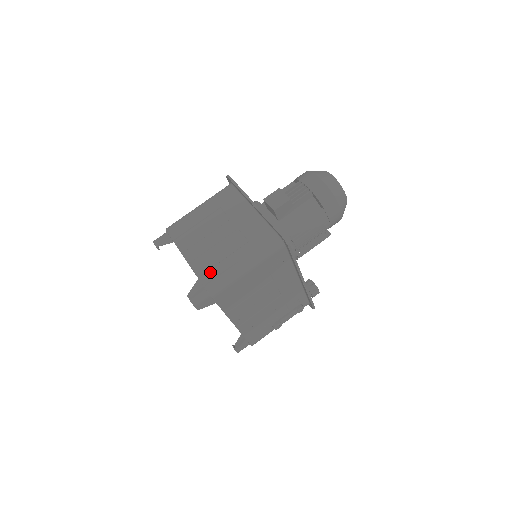
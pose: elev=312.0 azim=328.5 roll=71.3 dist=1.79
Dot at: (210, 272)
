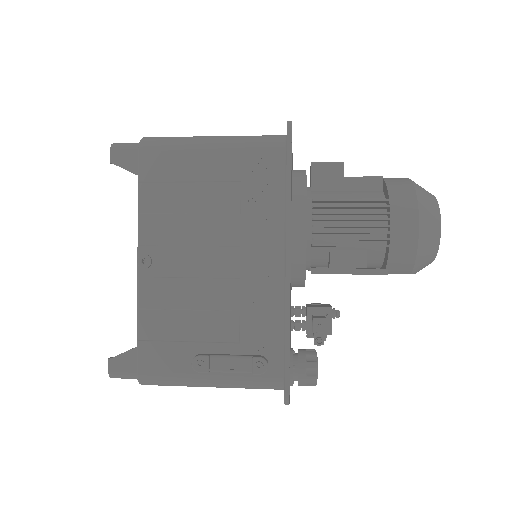
Dot at: occluded
